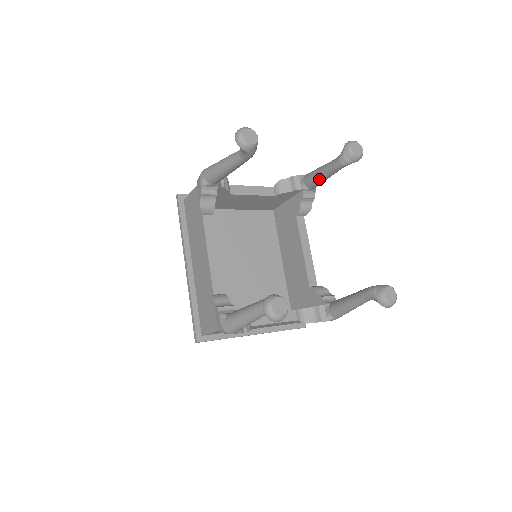
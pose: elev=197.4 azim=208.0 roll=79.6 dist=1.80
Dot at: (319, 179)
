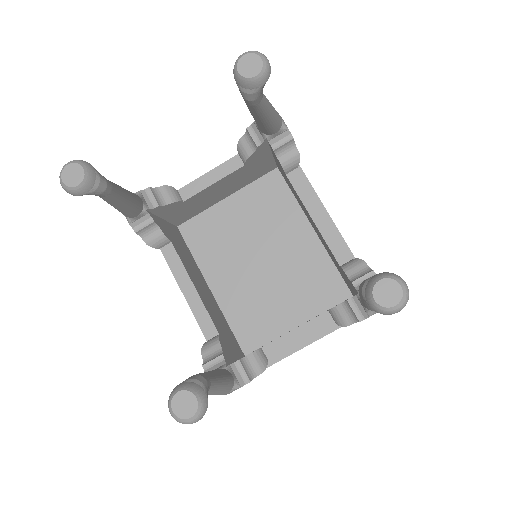
Dot at: (261, 124)
